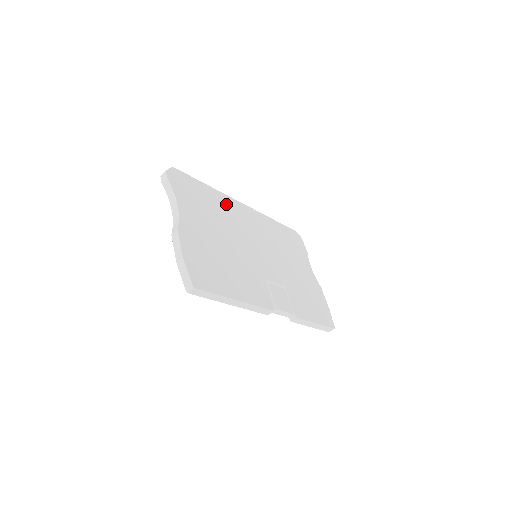
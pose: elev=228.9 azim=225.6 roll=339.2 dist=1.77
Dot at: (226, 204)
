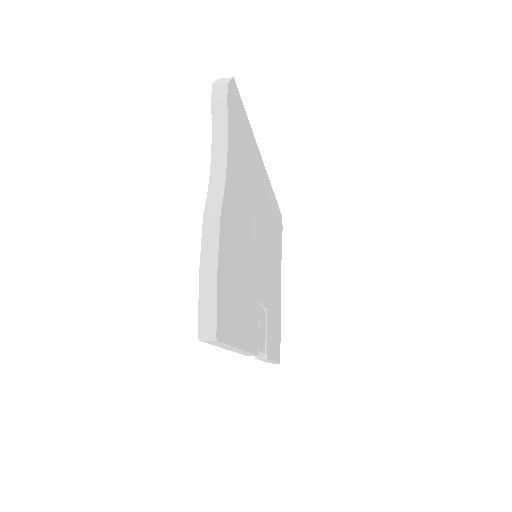
Dot at: (256, 164)
